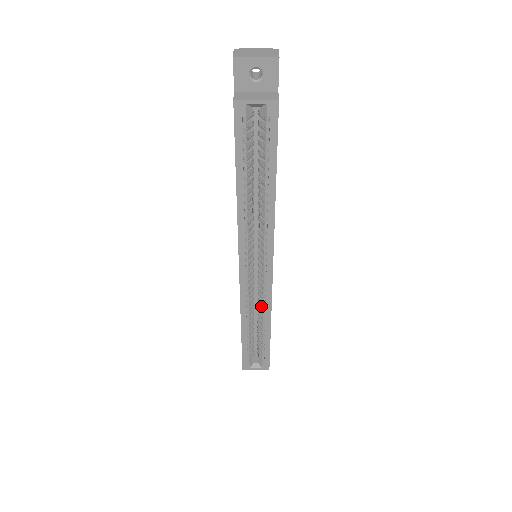
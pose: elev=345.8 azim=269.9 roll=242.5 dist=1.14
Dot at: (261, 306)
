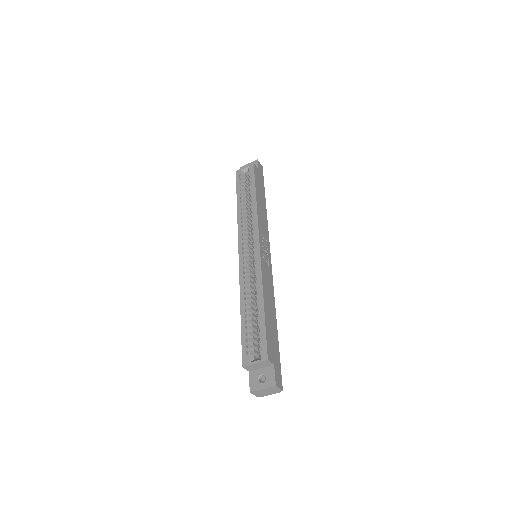
Dot at: (255, 281)
